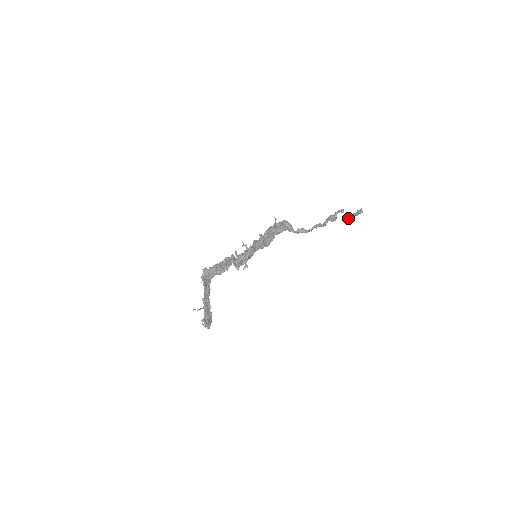
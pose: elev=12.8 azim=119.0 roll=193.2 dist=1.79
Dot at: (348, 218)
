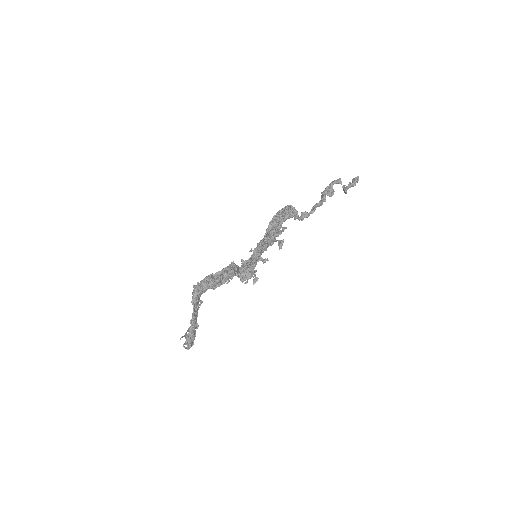
Dot at: occluded
